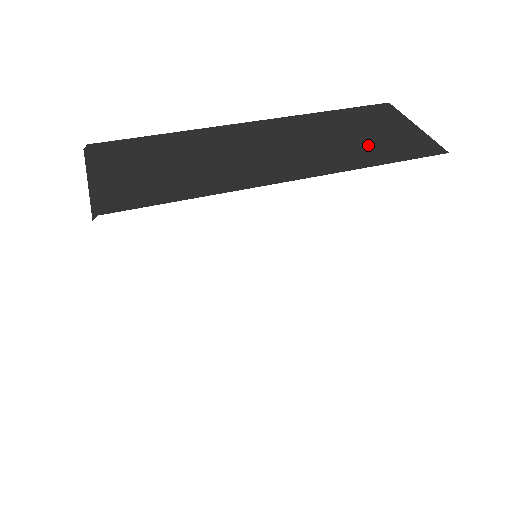
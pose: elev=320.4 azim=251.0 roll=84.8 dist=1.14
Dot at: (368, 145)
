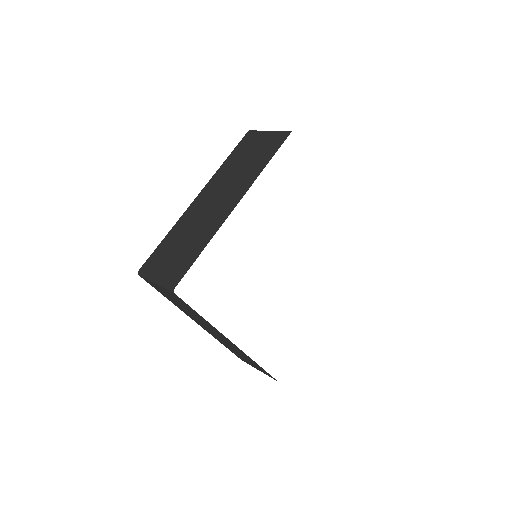
Dot at: (255, 160)
